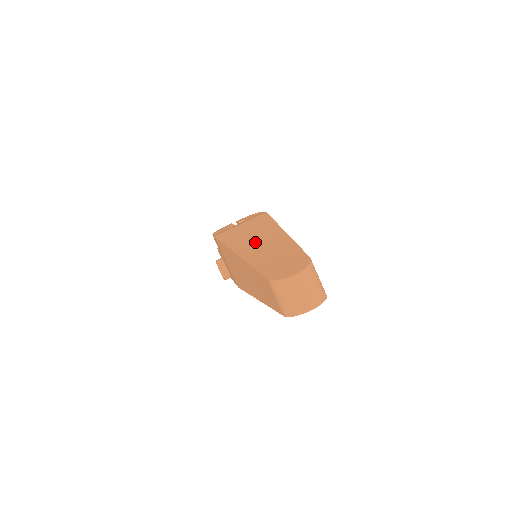
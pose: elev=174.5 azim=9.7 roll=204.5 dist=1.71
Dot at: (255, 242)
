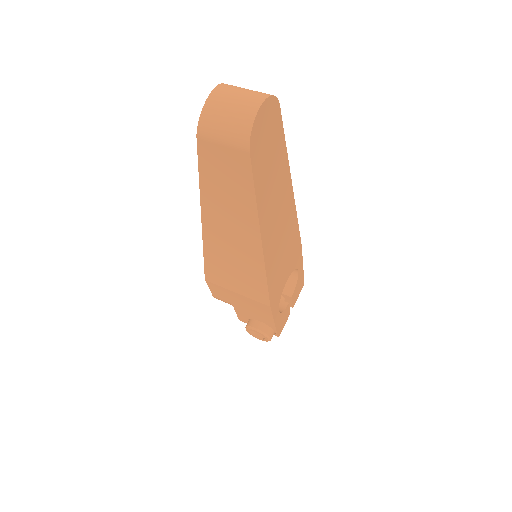
Dot at: occluded
